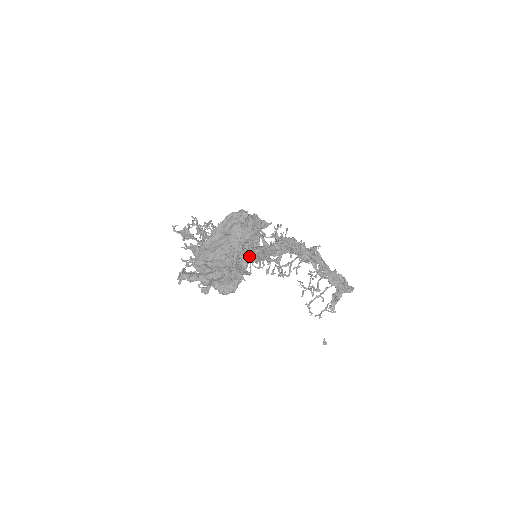
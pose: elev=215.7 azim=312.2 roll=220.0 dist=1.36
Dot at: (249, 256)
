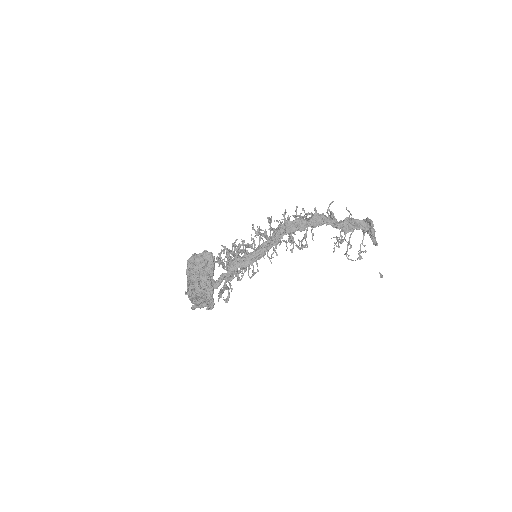
Dot at: (212, 279)
